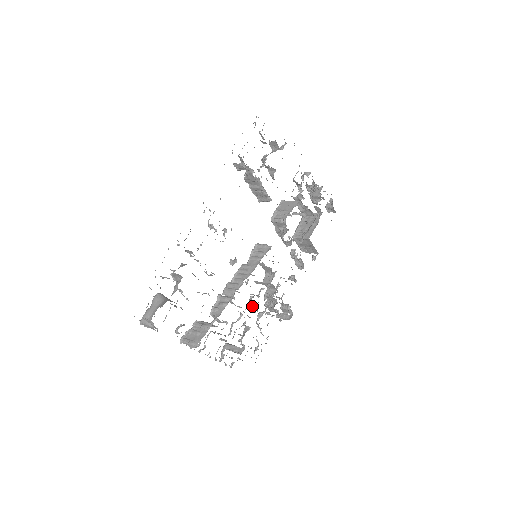
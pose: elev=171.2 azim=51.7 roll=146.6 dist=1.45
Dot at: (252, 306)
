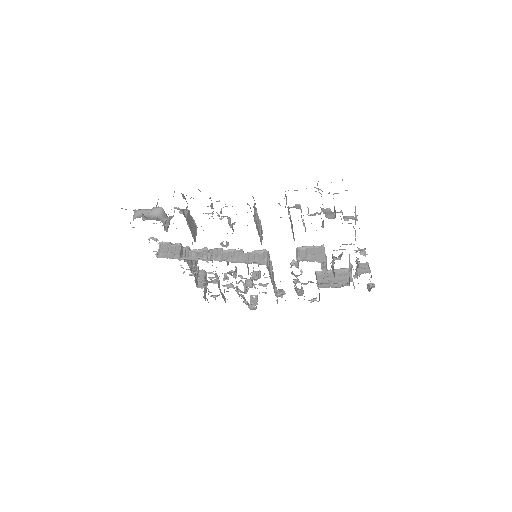
Dot at: (226, 276)
